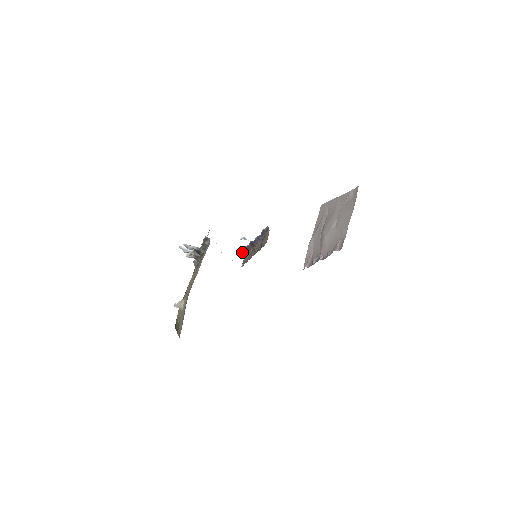
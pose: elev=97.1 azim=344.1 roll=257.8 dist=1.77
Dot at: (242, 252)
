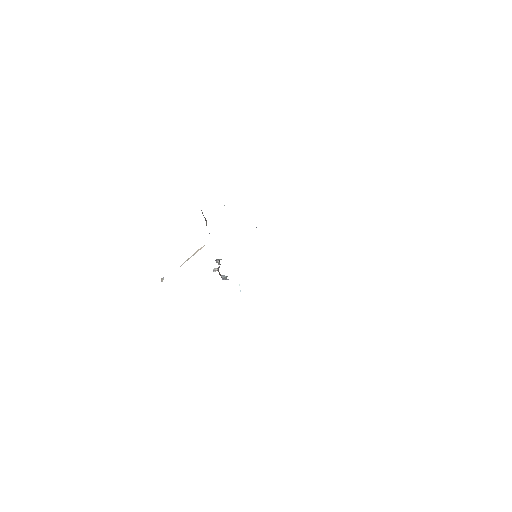
Dot at: occluded
